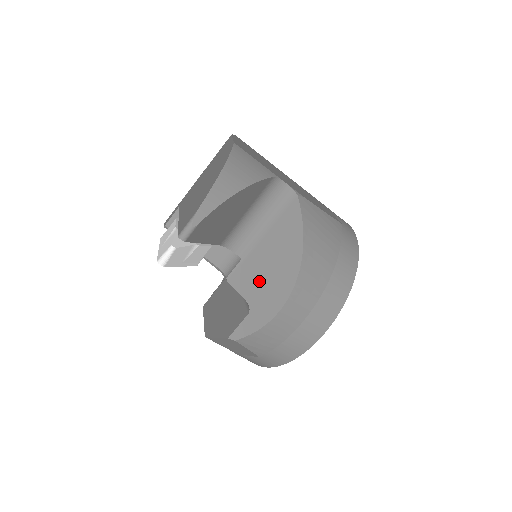
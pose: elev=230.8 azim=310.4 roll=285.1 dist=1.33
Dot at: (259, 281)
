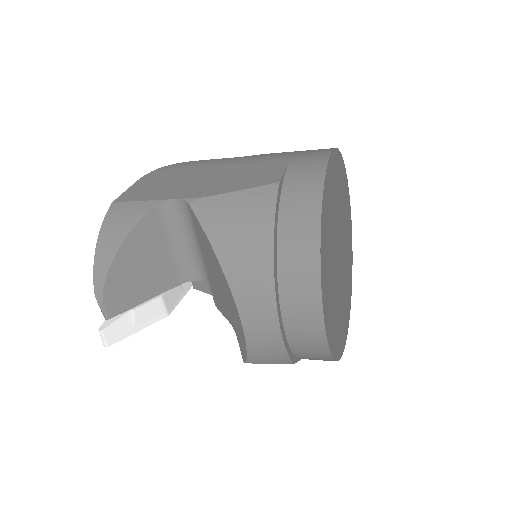
Dot at: (223, 301)
